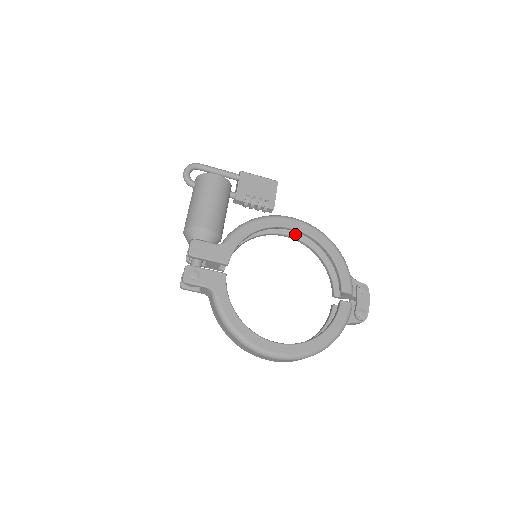
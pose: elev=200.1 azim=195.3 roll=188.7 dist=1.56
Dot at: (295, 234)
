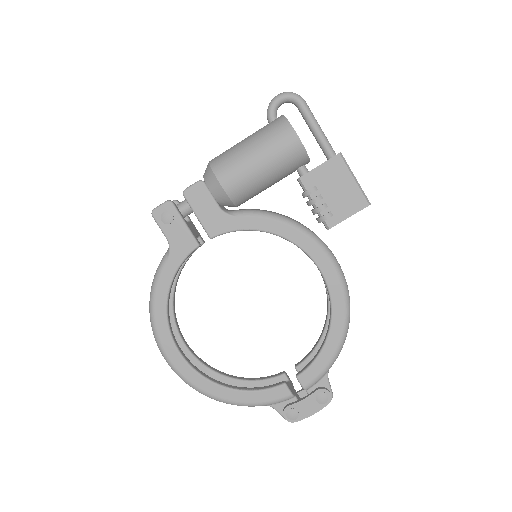
Dot at: occluded
